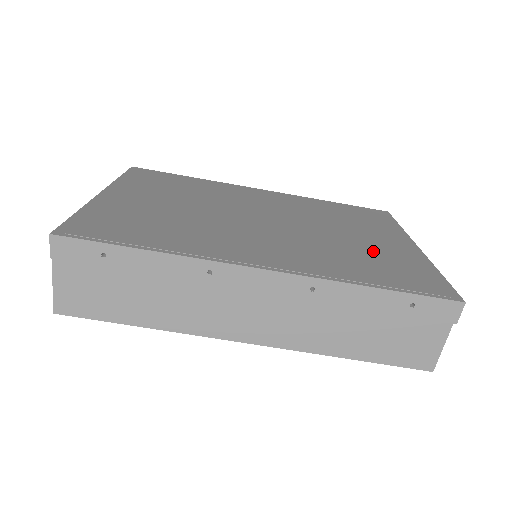
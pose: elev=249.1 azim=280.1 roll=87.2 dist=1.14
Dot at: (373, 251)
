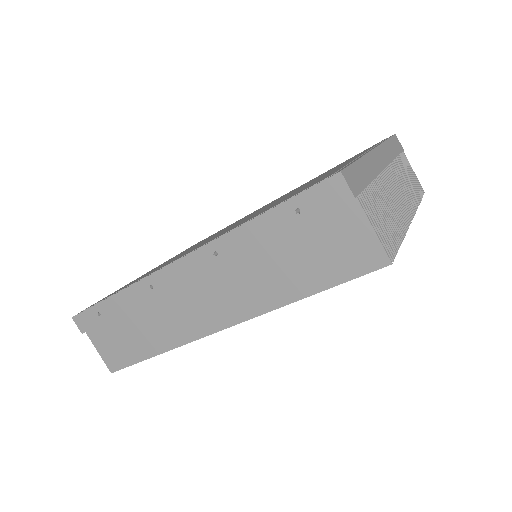
Dot at: (307, 185)
